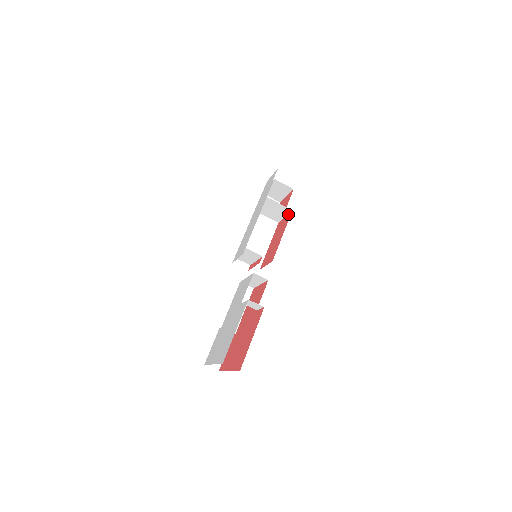
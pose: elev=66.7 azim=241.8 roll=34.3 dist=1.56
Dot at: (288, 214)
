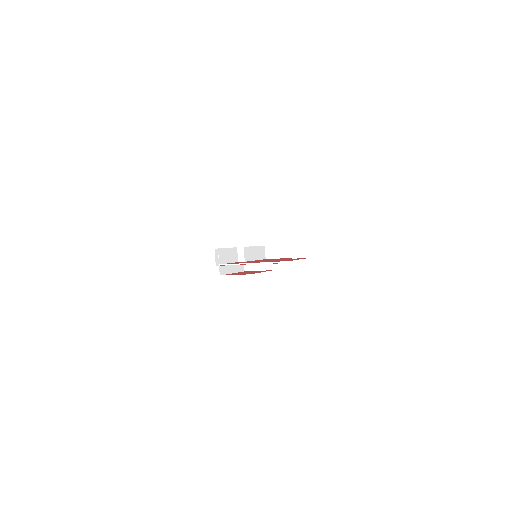
Dot at: (266, 270)
